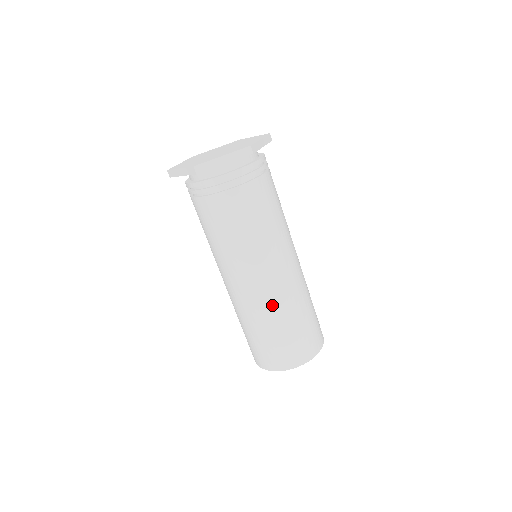
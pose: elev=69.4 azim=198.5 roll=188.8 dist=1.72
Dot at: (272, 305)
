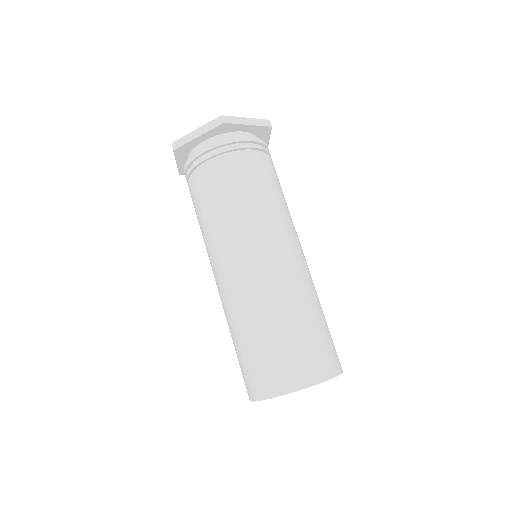
Dot at: (295, 285)
